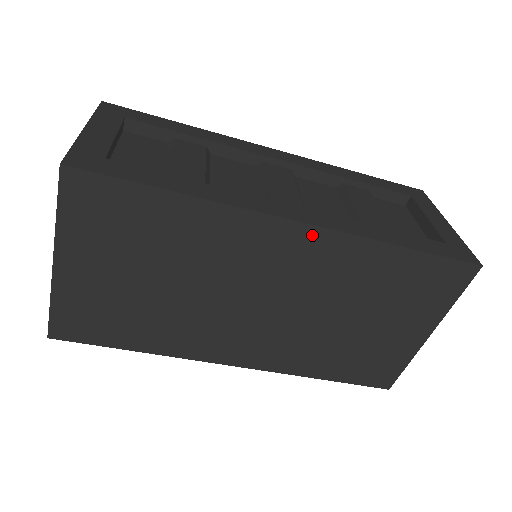
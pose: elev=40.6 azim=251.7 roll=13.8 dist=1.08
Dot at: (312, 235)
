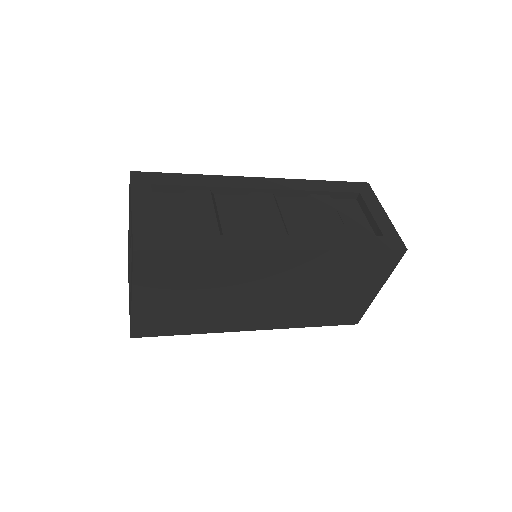
Dot at: (295, 255)
